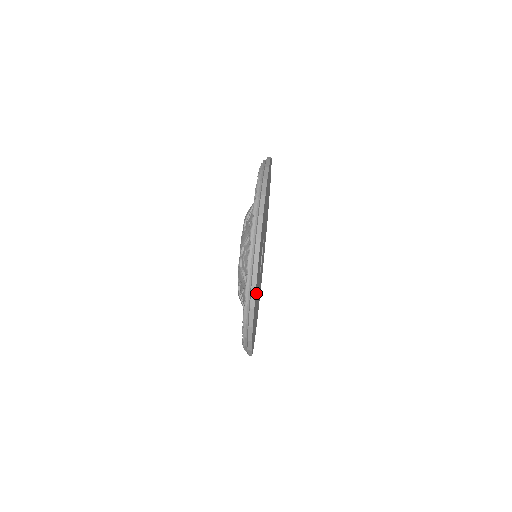
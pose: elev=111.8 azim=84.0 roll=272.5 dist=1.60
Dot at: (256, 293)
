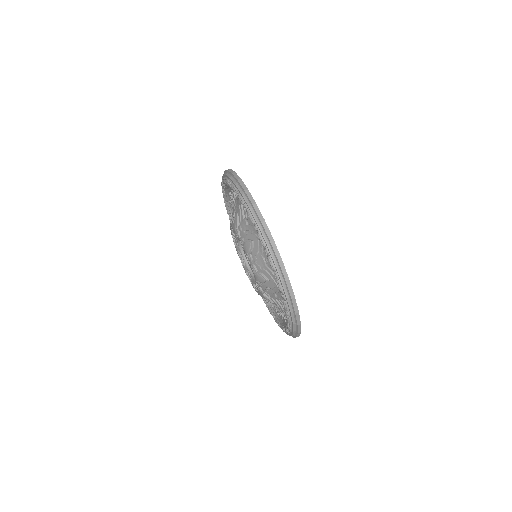
Dot at: occluded
